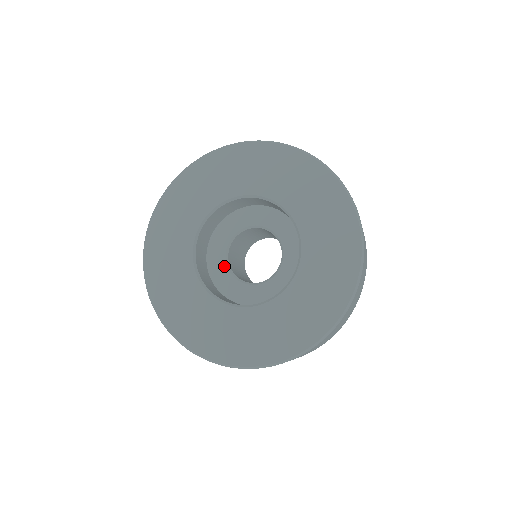
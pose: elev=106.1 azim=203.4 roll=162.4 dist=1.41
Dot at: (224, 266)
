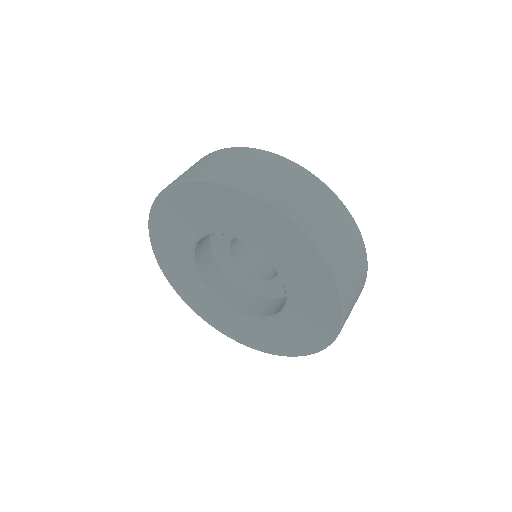
Dot at: (225, 255)
